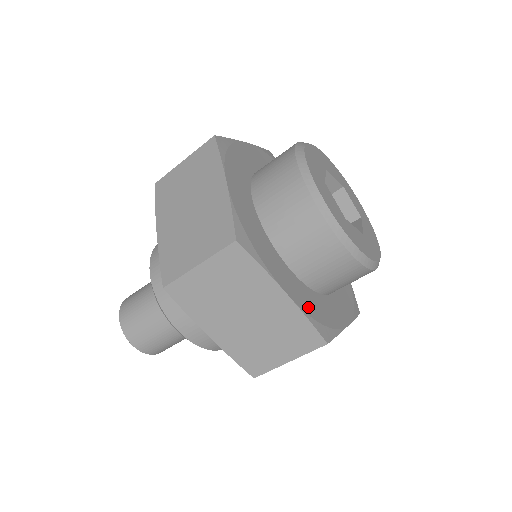
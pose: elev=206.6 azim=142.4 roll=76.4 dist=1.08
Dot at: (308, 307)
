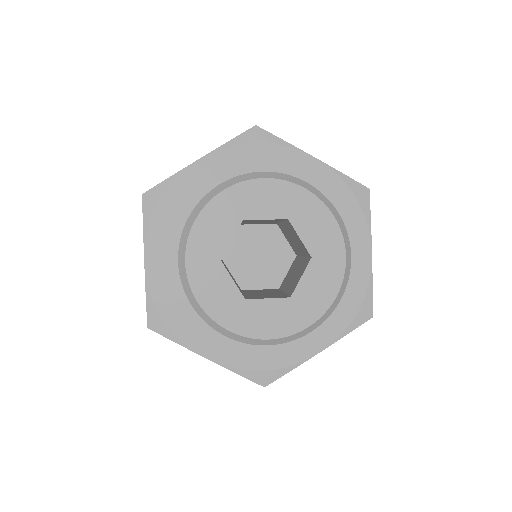
Dot at: (240, 359)
